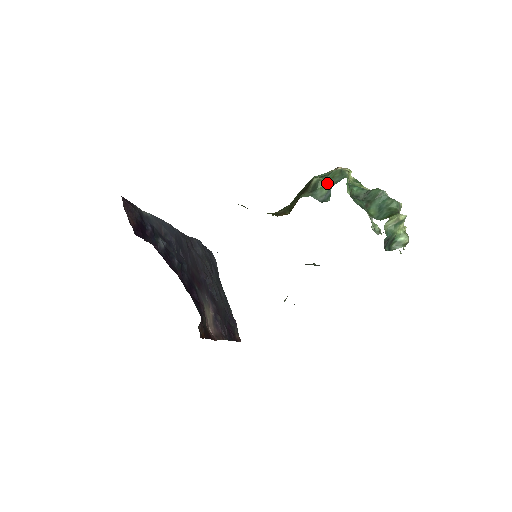
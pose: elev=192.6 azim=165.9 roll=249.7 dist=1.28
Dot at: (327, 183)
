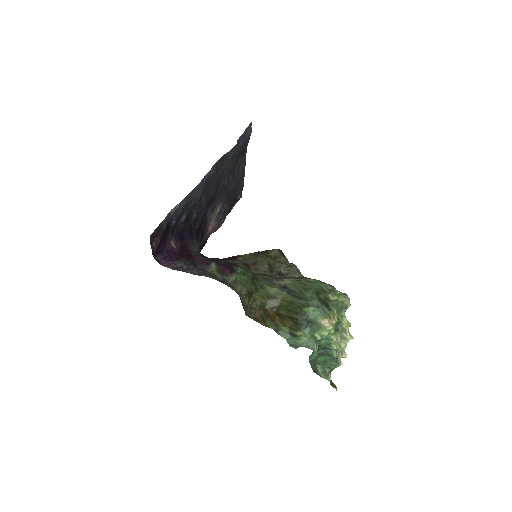
Dot at: (303, 340)
